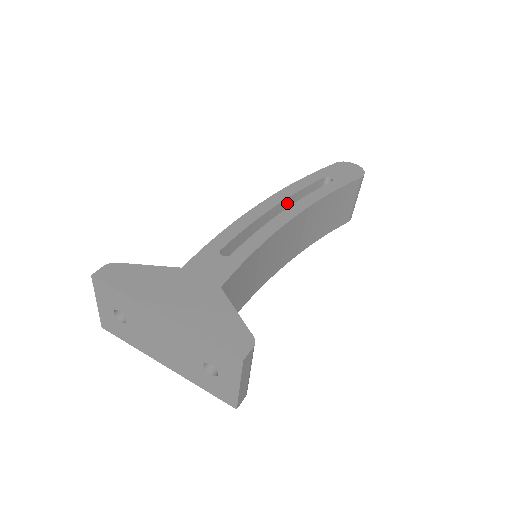
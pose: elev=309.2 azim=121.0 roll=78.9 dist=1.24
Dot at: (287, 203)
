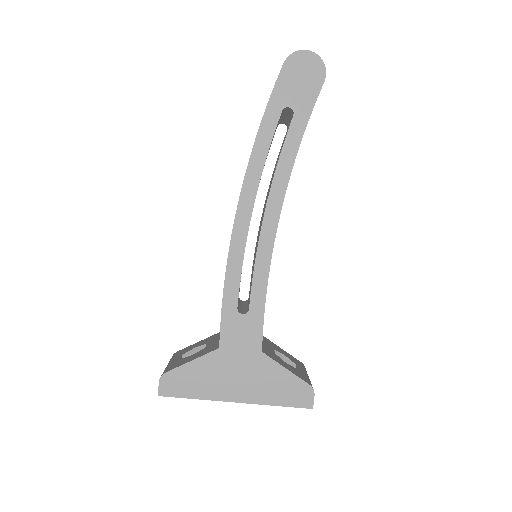
Dot at: occluded
